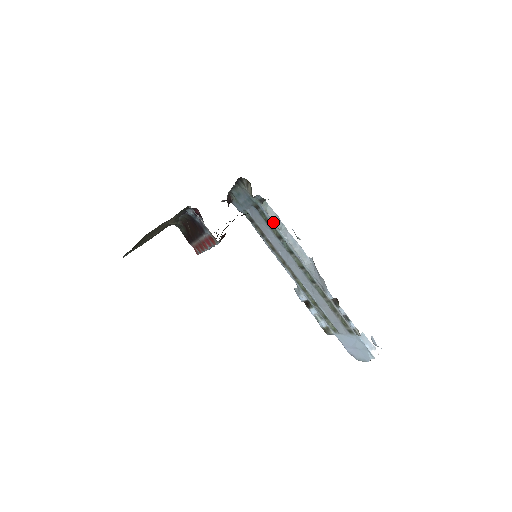
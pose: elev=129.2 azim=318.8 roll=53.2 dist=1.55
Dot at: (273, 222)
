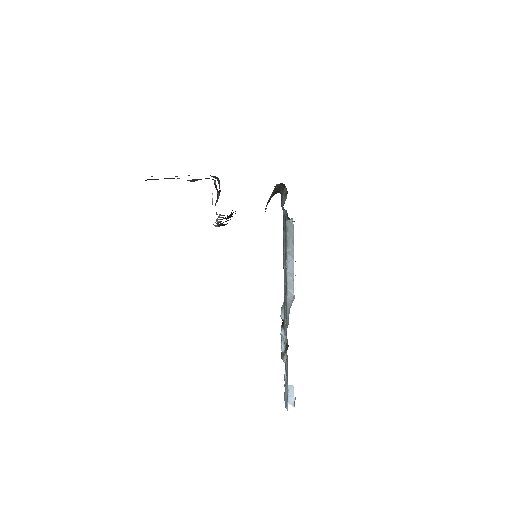
Dot at: (287, 242)
